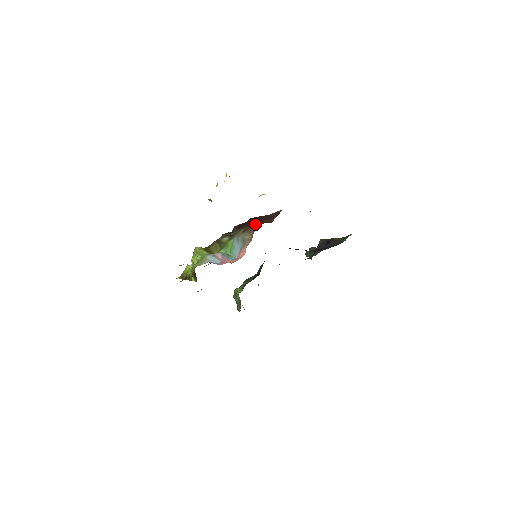
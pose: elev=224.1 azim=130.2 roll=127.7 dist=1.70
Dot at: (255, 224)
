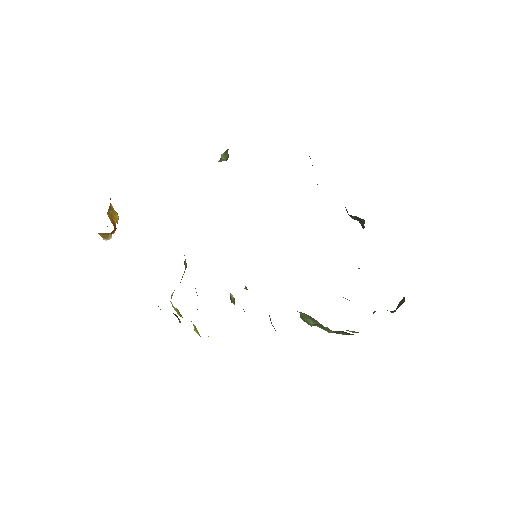
Dot at: occluded
